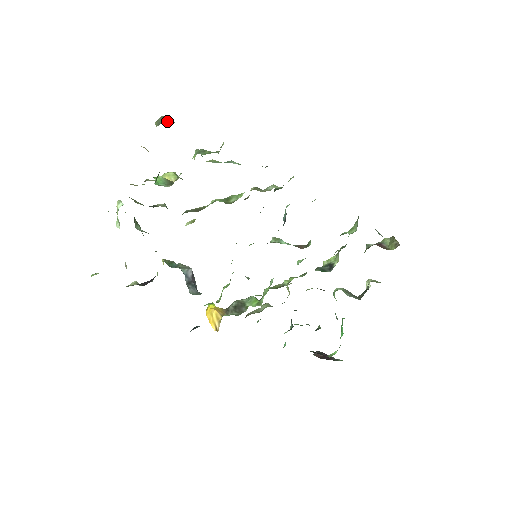
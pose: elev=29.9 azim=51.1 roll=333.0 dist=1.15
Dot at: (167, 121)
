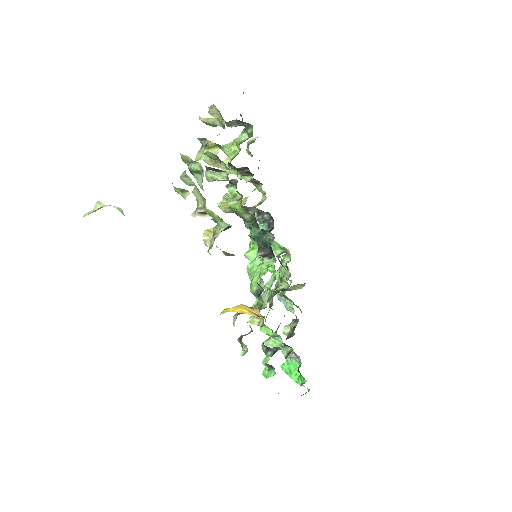
Dot at: occluded
